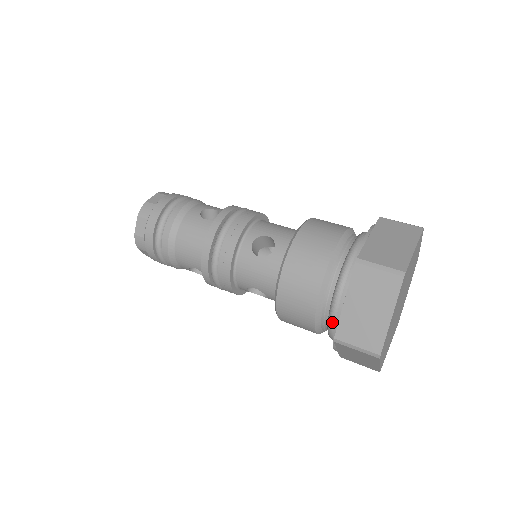
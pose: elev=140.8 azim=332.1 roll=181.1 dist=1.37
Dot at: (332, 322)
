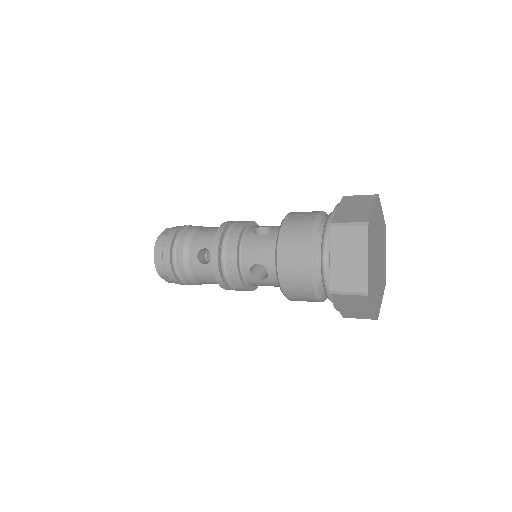
Dot at: occluded
